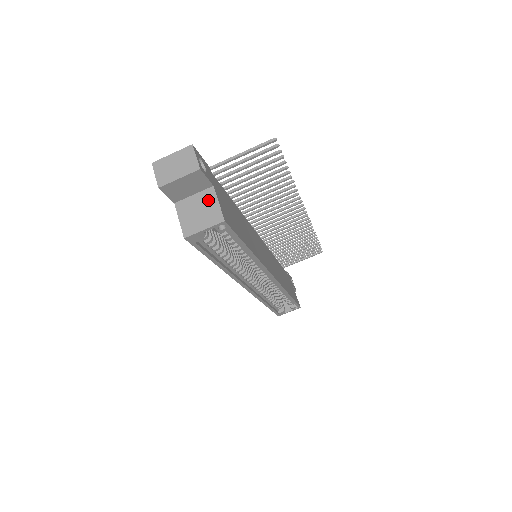
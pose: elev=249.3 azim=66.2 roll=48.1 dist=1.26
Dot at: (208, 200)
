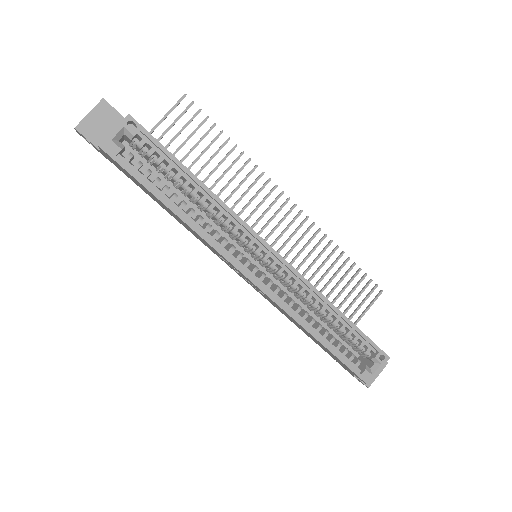
Dot at: occluded
